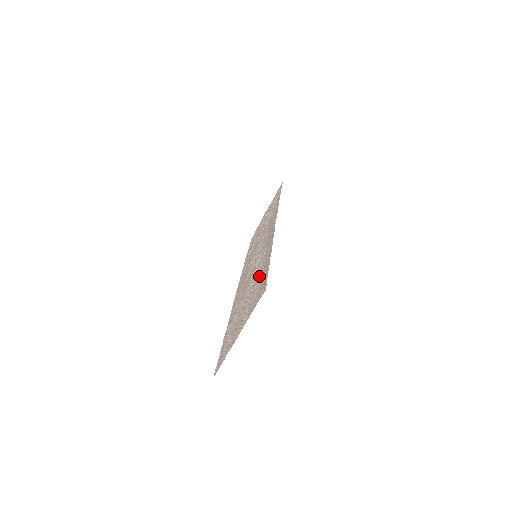
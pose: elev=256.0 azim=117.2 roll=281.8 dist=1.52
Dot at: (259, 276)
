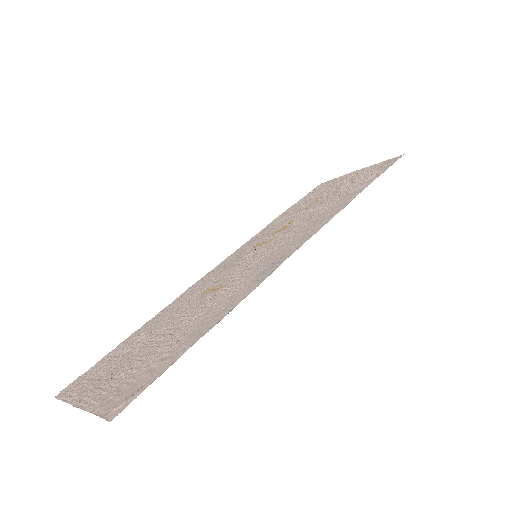
Dot at: (179, 339)
